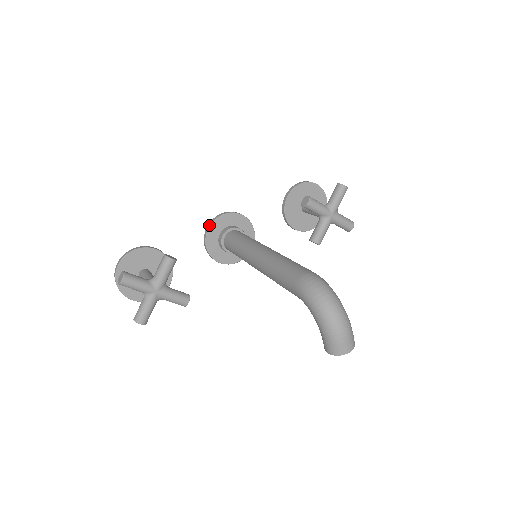
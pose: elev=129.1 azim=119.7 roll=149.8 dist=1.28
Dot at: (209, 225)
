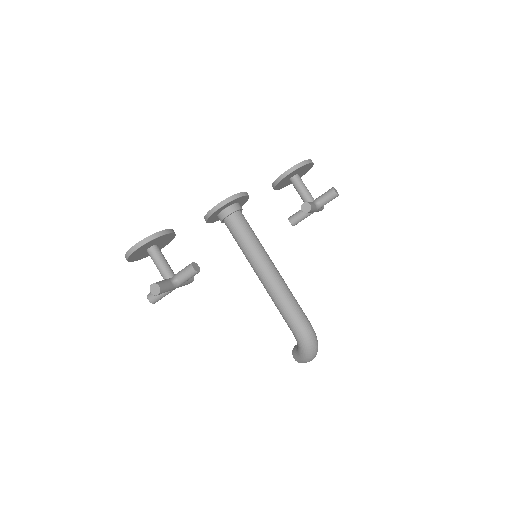
Dot at: (219, 207)
